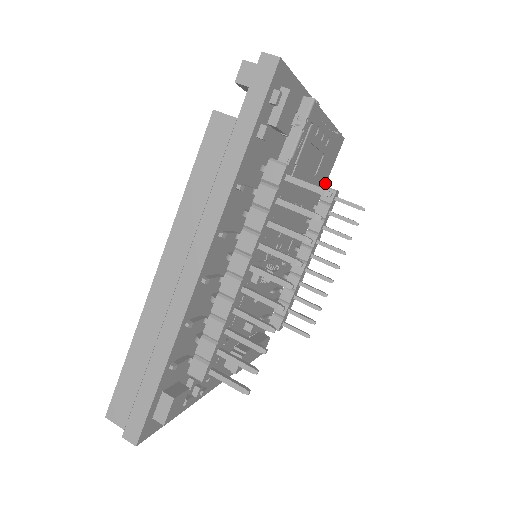
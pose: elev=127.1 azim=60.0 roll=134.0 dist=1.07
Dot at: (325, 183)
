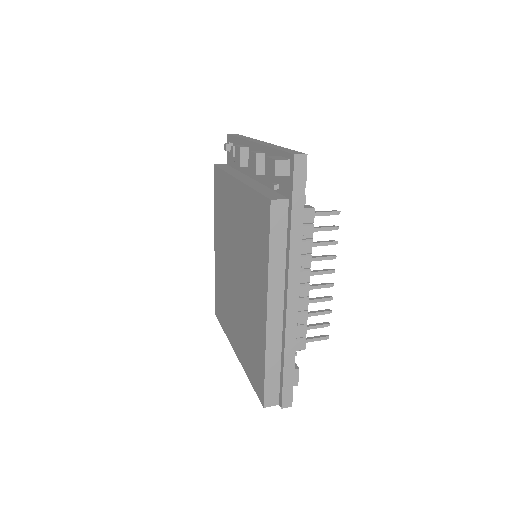
Dot at: occluded
